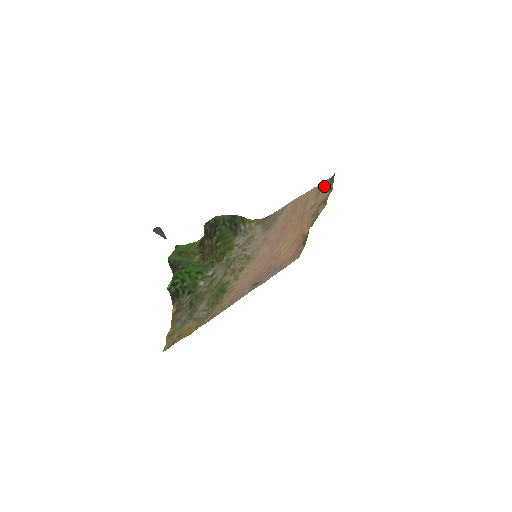
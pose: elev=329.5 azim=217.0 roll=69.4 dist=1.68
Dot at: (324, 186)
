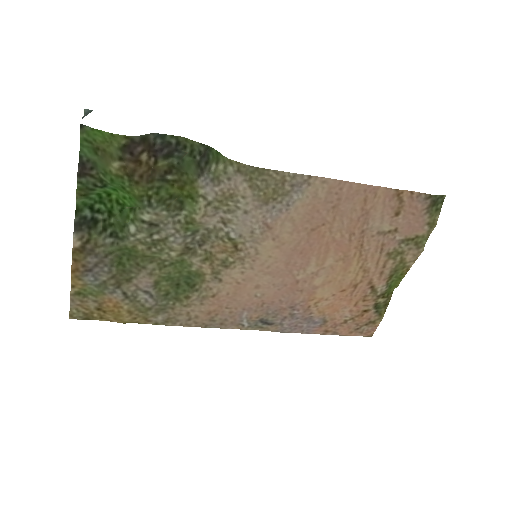
Dot at: (413, 204)
